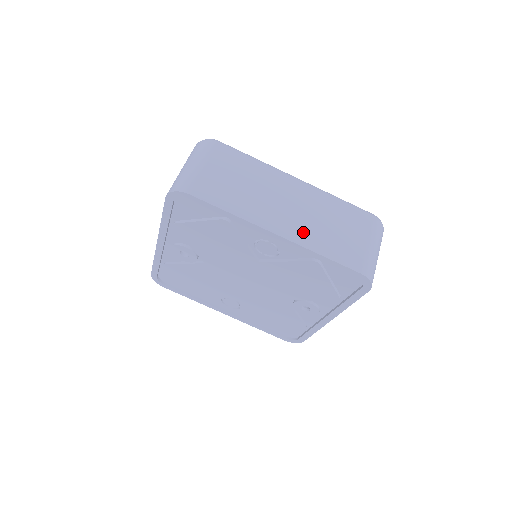
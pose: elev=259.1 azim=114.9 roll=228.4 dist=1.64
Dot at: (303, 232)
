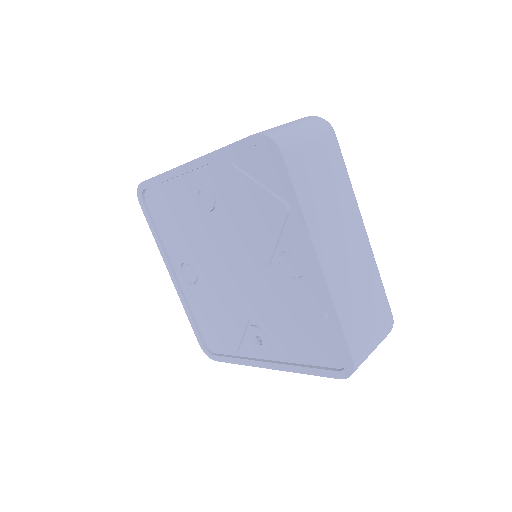
Dot at: (339, 281)
